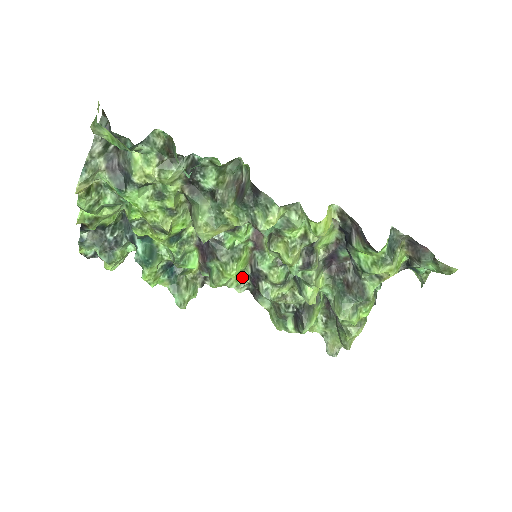
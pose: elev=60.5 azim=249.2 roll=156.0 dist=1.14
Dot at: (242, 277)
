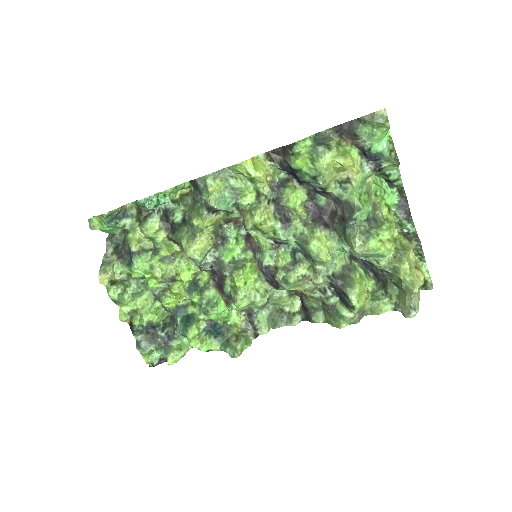
Dot at: (262, 287)
